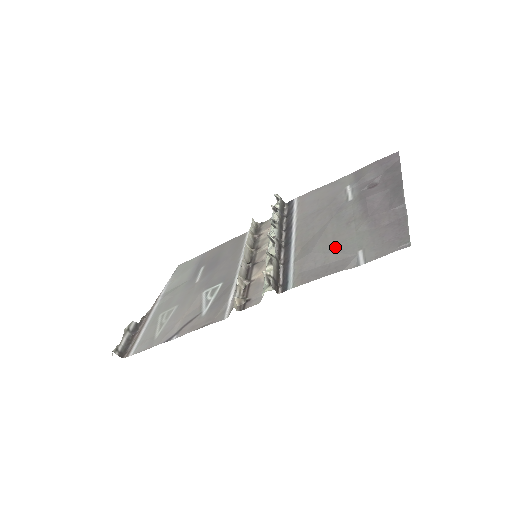
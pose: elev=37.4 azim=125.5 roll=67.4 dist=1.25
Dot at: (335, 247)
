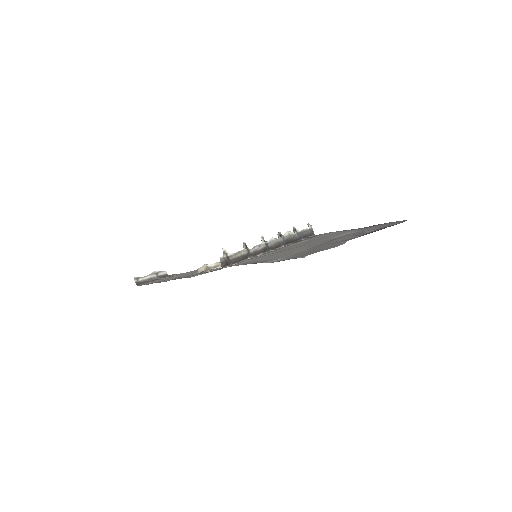
Dot at: (282, 254)
